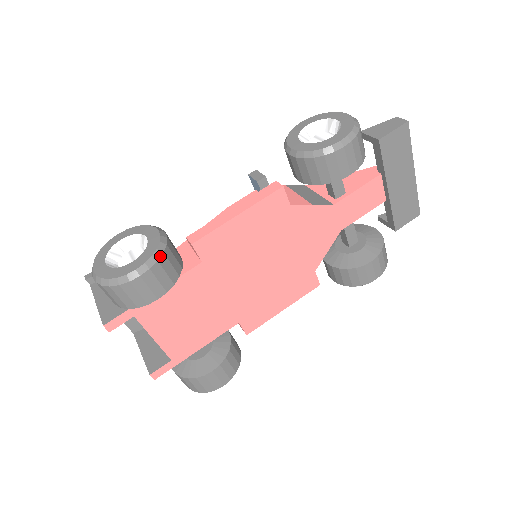
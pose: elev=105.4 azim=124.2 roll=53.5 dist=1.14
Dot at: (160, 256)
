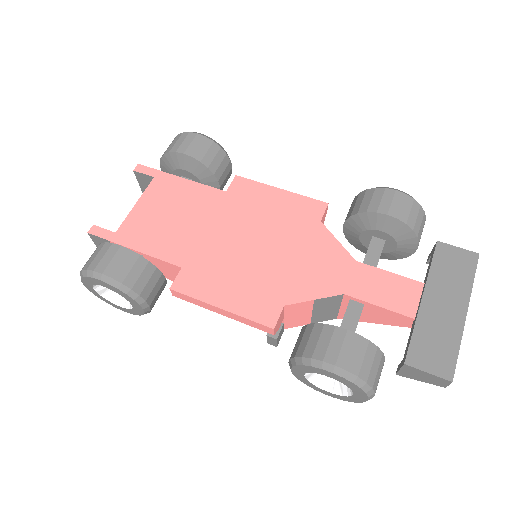
Dot at: (218, 144)
